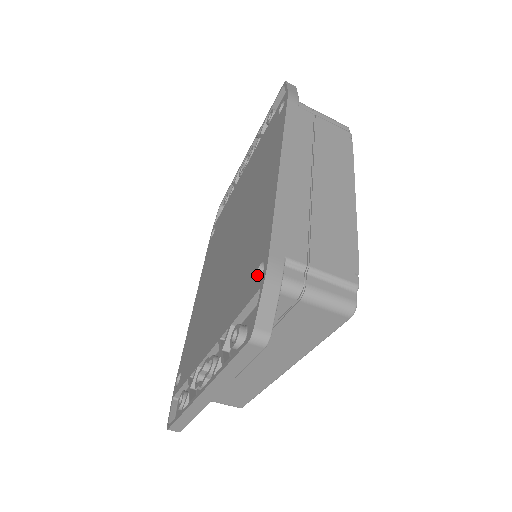
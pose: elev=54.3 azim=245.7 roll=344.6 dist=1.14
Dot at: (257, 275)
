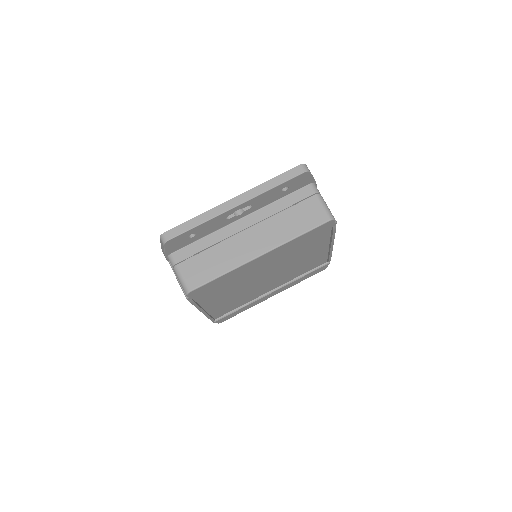
Dot at: occluded
